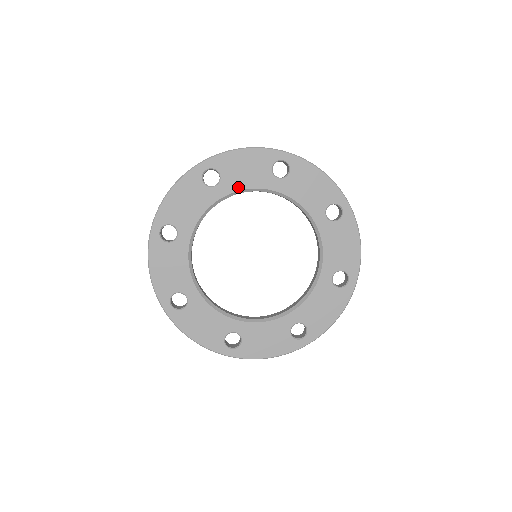
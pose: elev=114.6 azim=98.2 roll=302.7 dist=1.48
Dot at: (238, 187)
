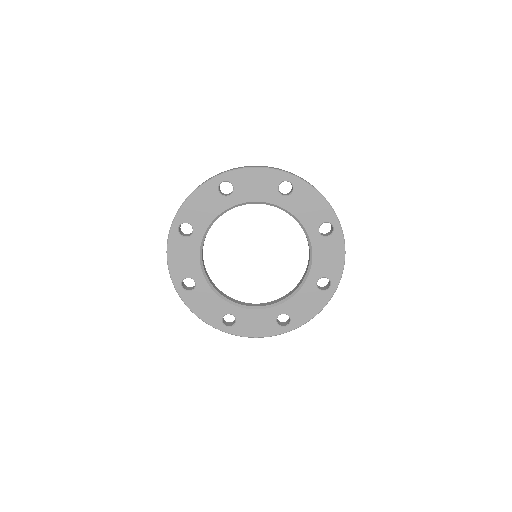
Dot at: (247, 199)
